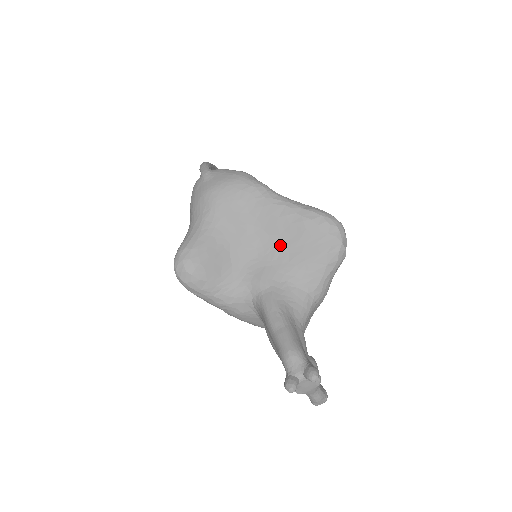
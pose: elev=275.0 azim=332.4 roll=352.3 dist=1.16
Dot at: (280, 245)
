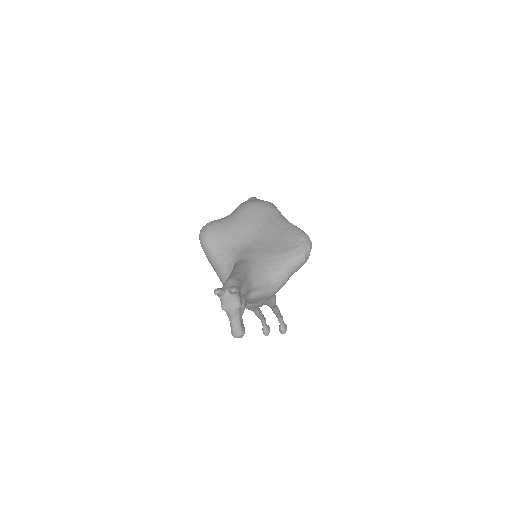
Dot at: (268, 241)
